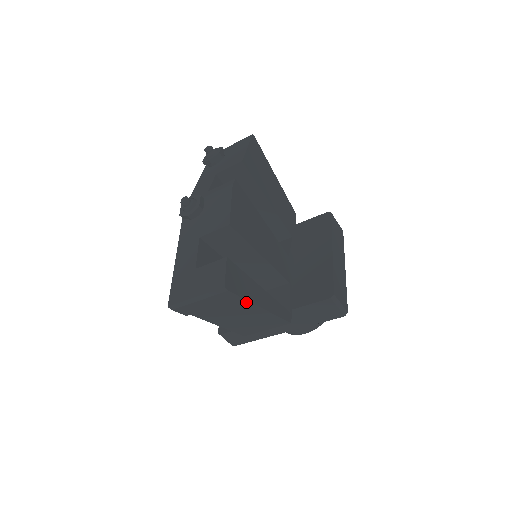
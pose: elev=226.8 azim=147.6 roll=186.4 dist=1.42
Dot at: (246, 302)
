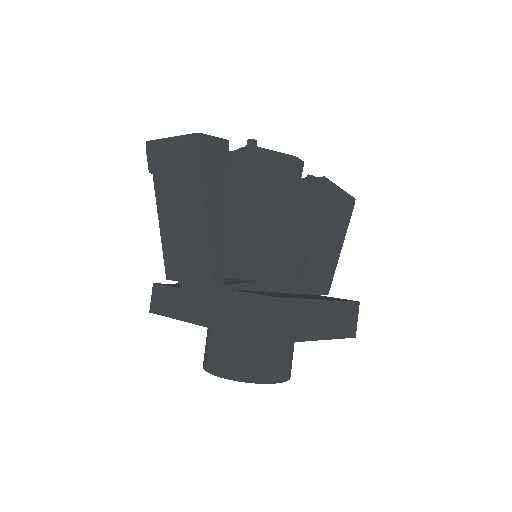
Dot at: (199, 185)
